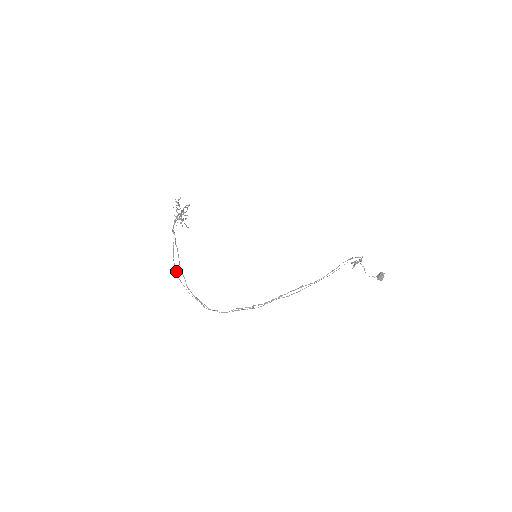
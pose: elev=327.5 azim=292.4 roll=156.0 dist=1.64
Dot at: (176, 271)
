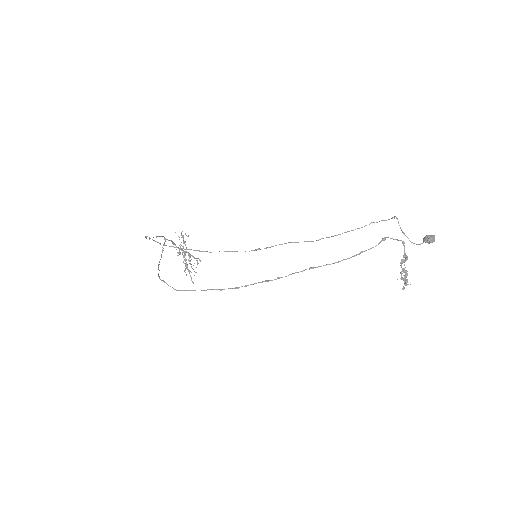
Dot at: (146, 237)
